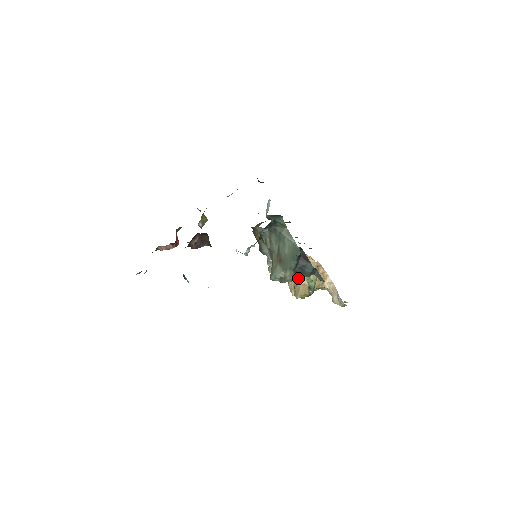
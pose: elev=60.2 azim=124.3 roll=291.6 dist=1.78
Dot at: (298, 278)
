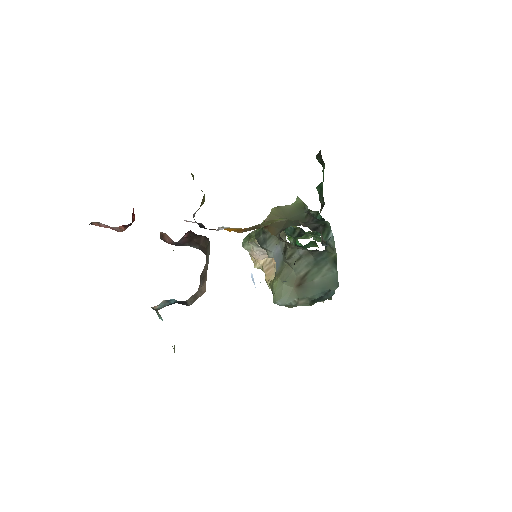
Dot at: occluded
